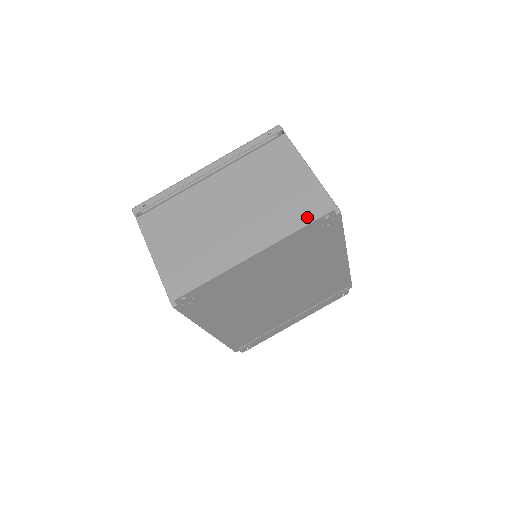
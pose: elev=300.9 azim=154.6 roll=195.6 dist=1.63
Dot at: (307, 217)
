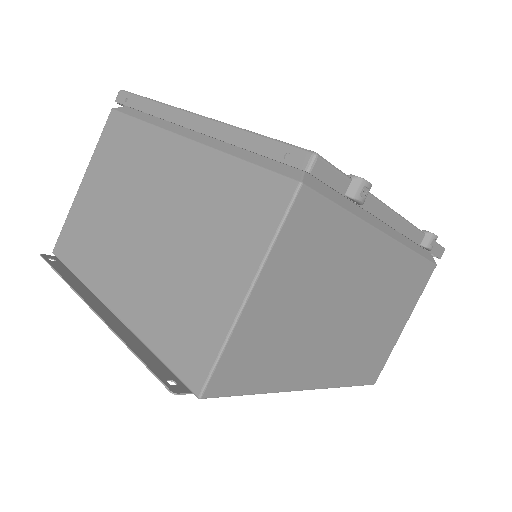
Dot at: (174, 345)
